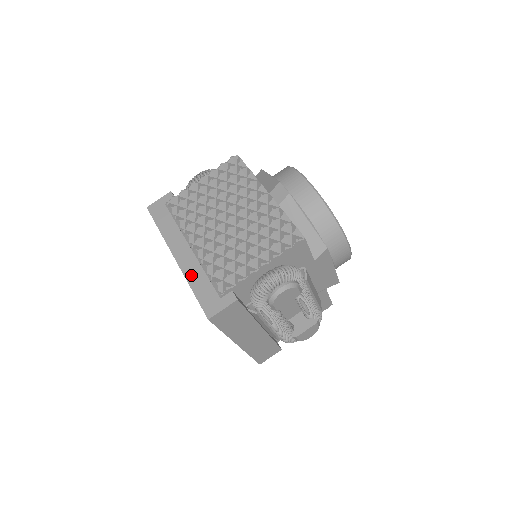
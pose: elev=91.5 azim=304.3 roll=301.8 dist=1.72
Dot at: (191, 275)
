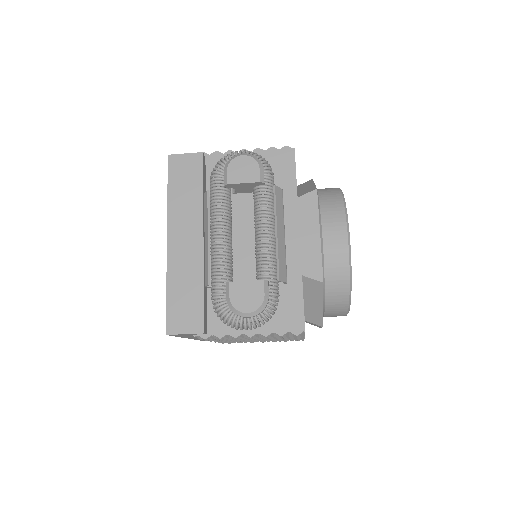
Dot at: occluded
